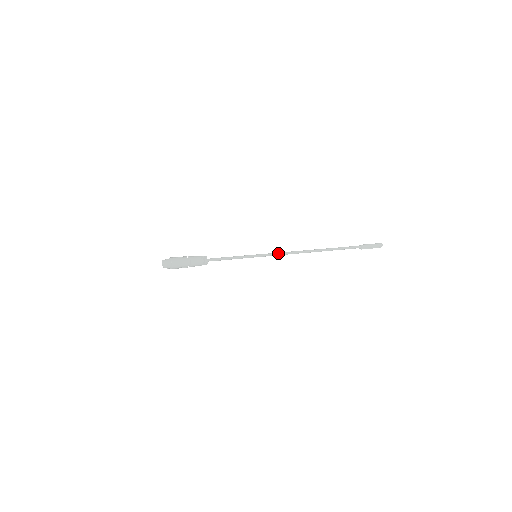
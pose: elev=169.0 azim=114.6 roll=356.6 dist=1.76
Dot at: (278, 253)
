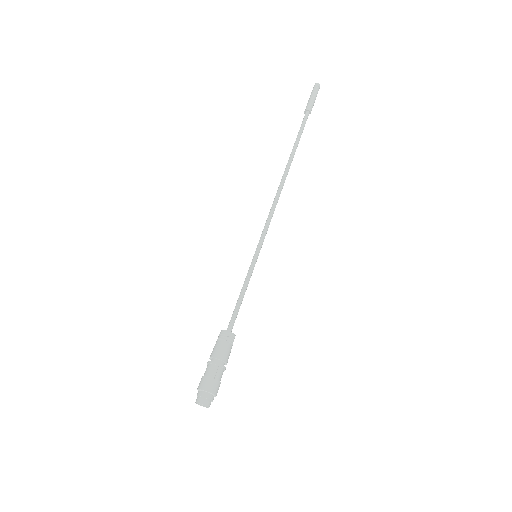
Dot at: occluded
